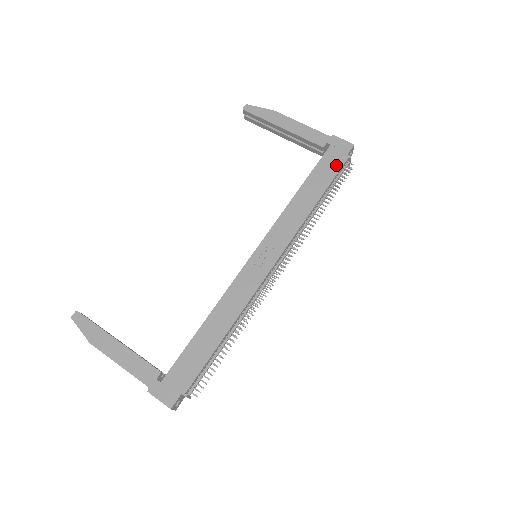
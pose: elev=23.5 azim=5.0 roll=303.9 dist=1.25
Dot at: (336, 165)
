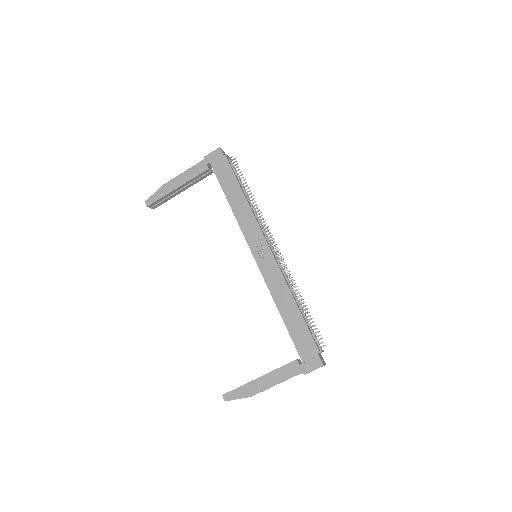
Dot at: (226, 168)
